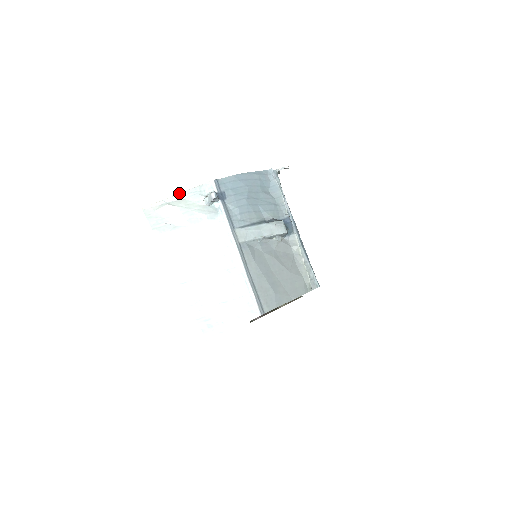
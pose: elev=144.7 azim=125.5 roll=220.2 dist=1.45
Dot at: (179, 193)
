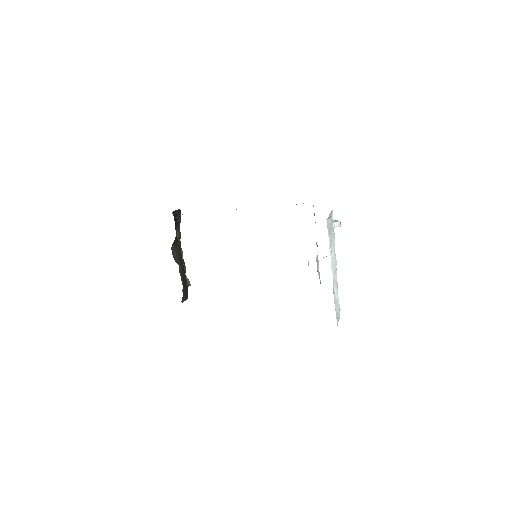
Dot at: occluded
